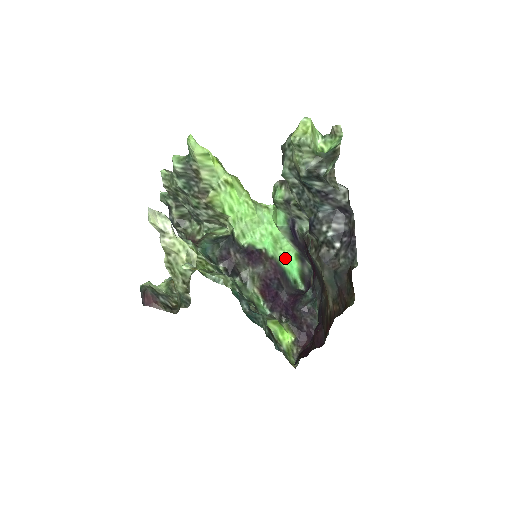
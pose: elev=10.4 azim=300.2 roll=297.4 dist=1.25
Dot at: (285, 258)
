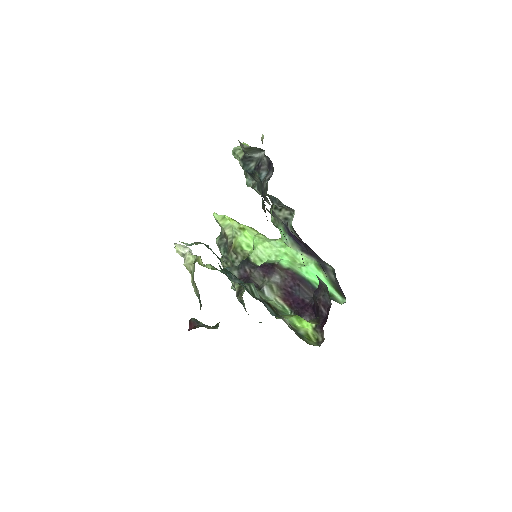
Dot at: (305, 270)
